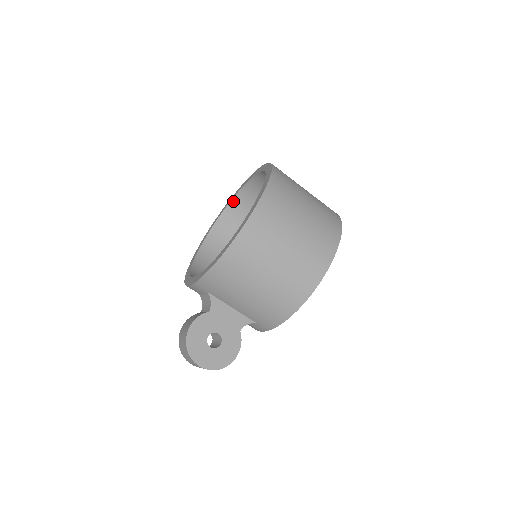
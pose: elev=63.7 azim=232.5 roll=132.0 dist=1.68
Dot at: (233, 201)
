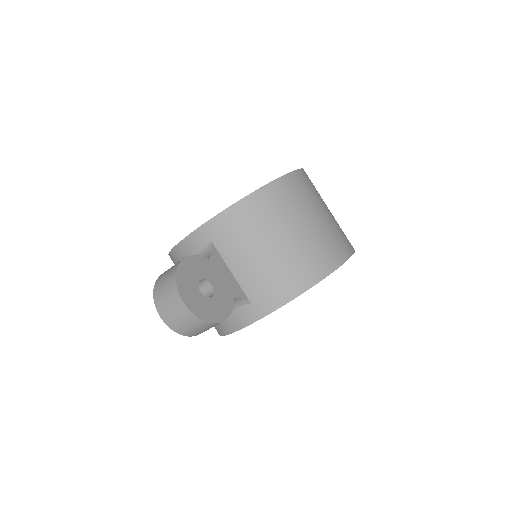
Dot at: occluded
